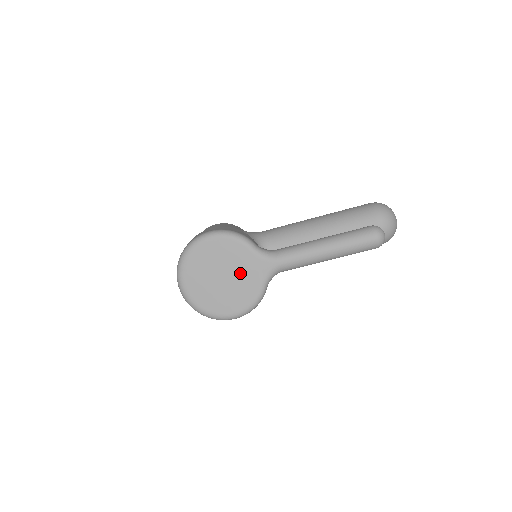
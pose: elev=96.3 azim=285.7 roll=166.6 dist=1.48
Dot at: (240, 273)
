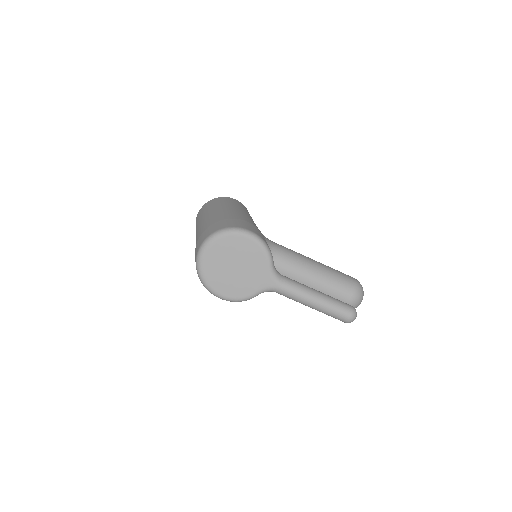
Dot at: (249, 274)
